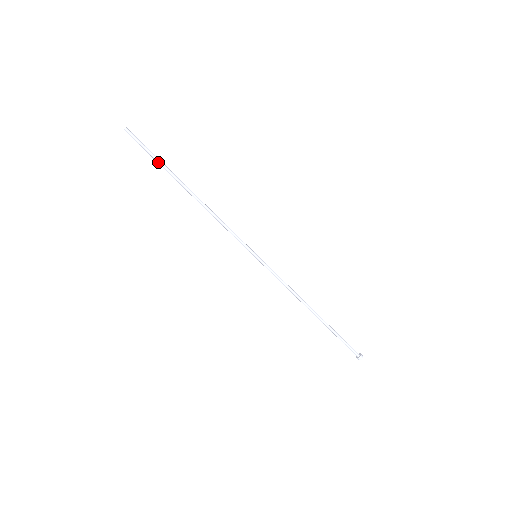
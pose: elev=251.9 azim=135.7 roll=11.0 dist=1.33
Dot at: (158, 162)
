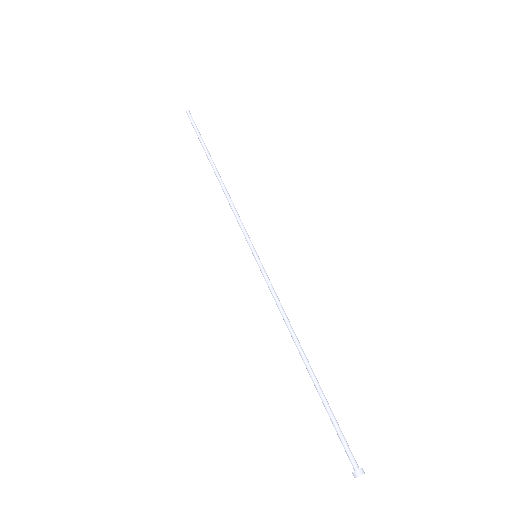
Dot at: (200, 140)
